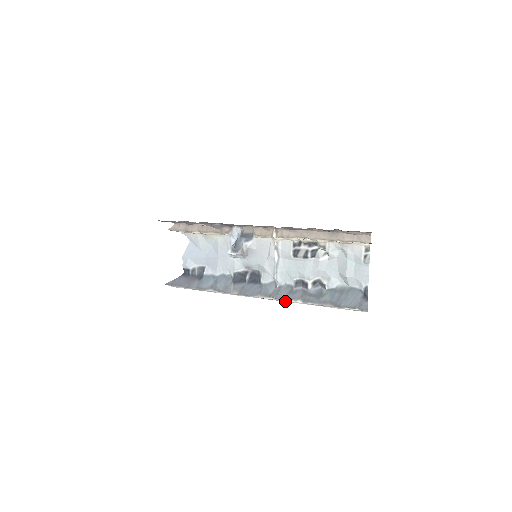
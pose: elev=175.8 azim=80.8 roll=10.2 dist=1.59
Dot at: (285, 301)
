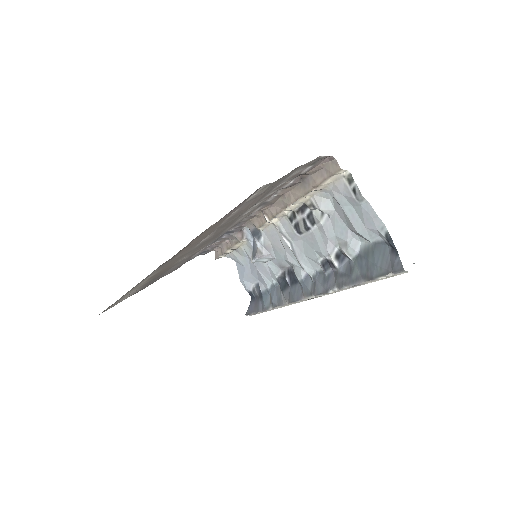
Dot at: (326, 294)
